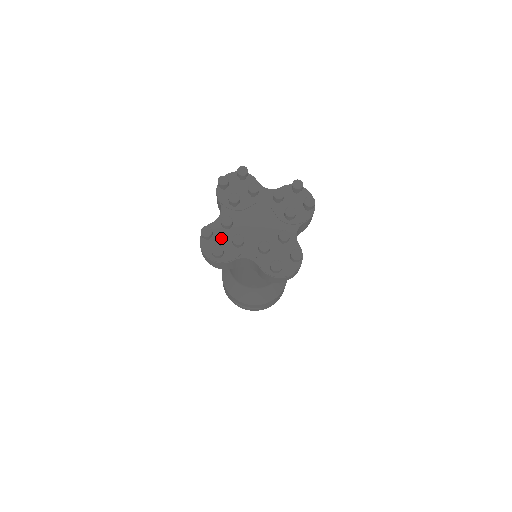
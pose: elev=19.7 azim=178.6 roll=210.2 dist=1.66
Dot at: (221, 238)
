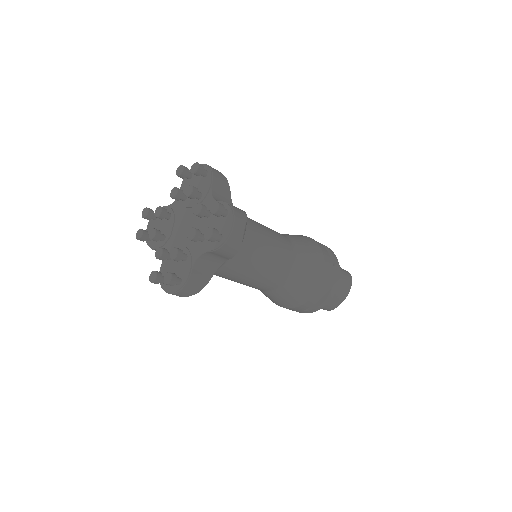
Dot at: (160, 224)
